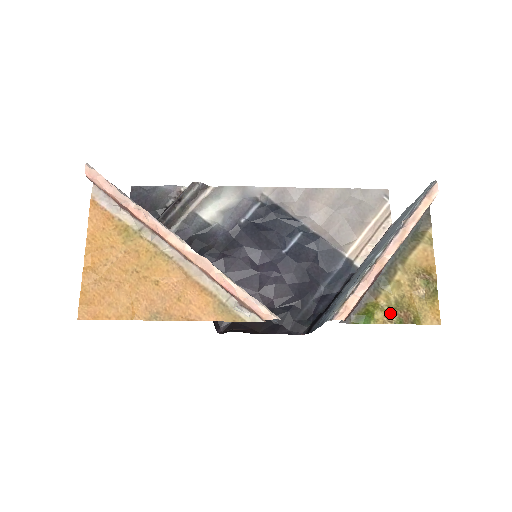
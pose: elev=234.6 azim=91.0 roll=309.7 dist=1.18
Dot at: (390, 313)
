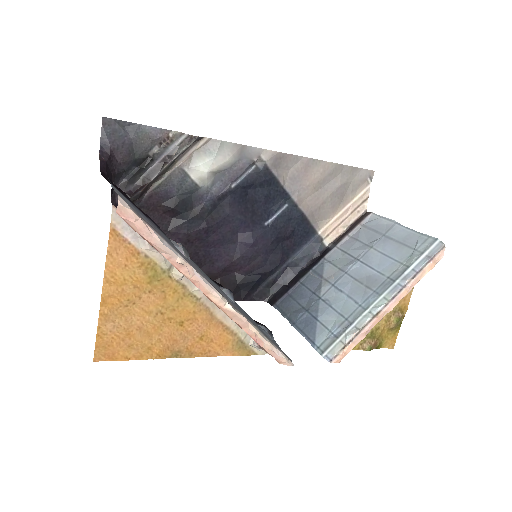
Dot at: (365, 342)
